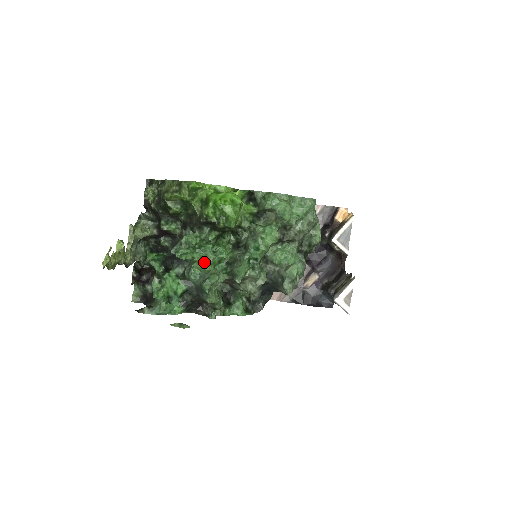
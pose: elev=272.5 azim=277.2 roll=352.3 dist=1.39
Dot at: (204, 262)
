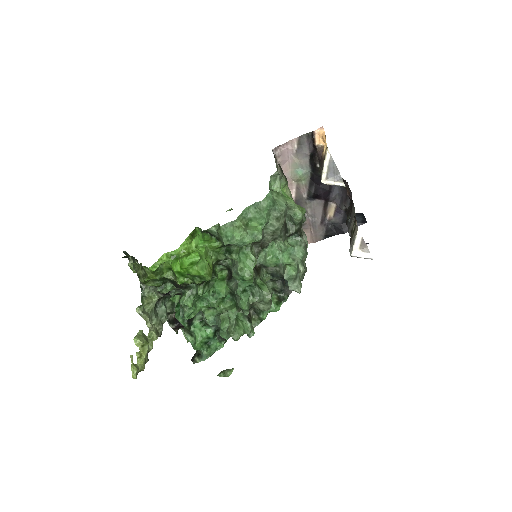
Dot at: (211, 307)
